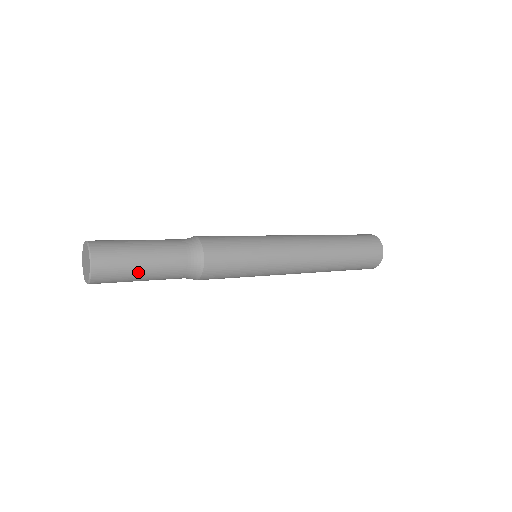
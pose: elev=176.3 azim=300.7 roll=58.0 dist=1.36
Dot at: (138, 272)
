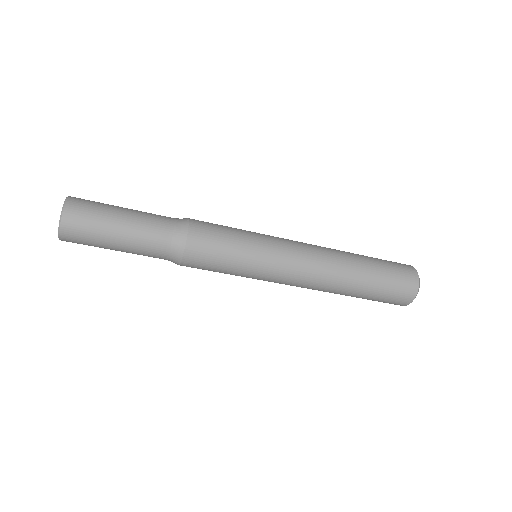
Dot at: (112, 230)
